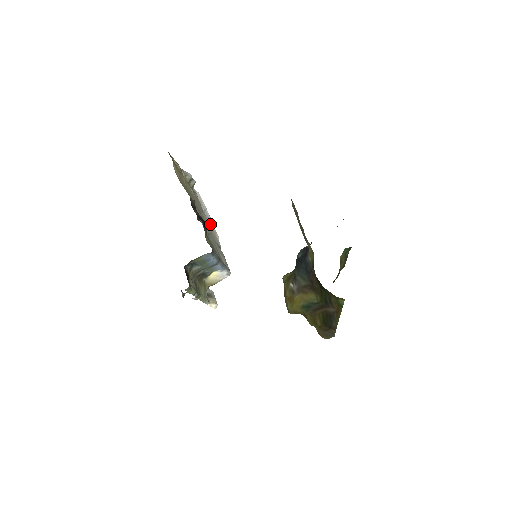
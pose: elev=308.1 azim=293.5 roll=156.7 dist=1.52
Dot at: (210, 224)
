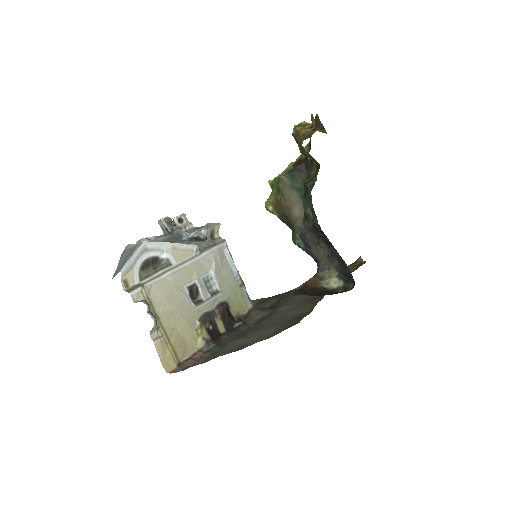
Dot at: (156, 249)
